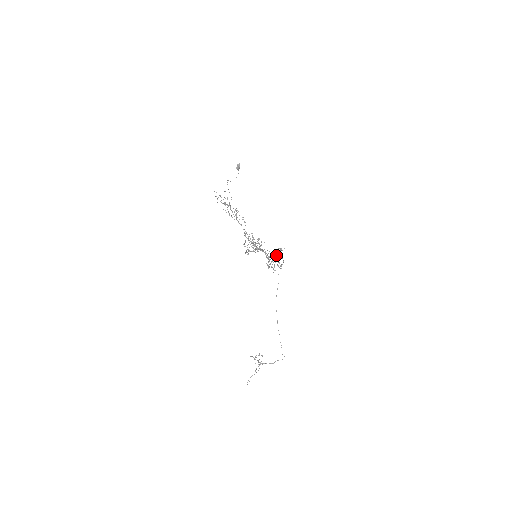
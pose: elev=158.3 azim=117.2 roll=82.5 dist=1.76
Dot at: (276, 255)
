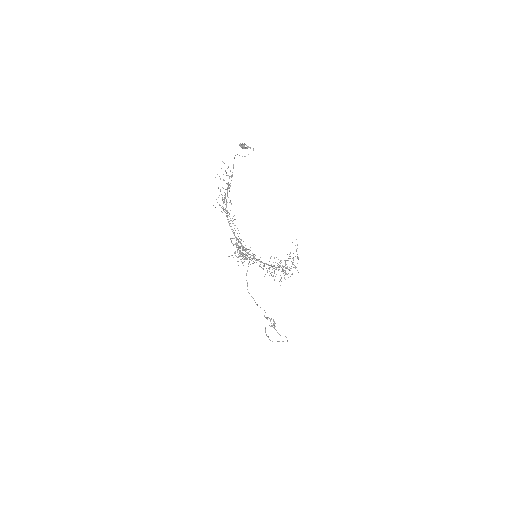
Dot at: occluded
